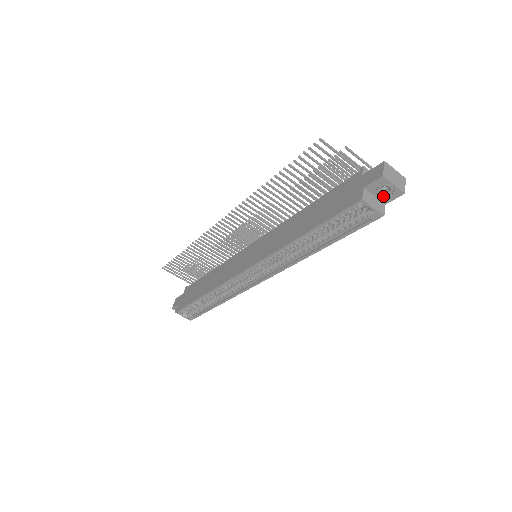
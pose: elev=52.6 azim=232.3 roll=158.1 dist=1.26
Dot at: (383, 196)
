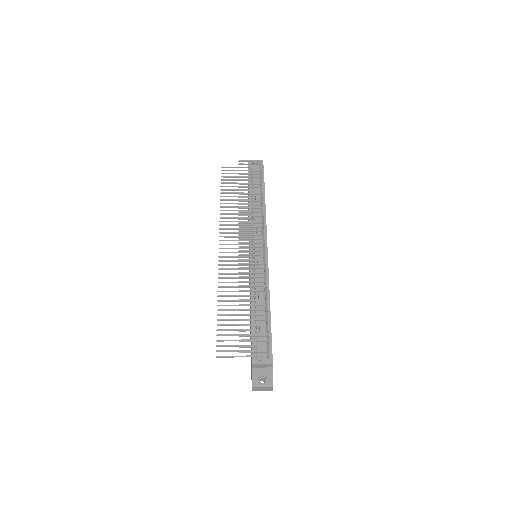
Dot at: occluded
